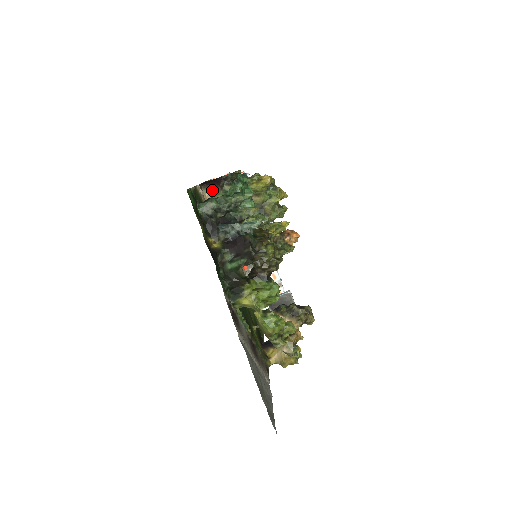
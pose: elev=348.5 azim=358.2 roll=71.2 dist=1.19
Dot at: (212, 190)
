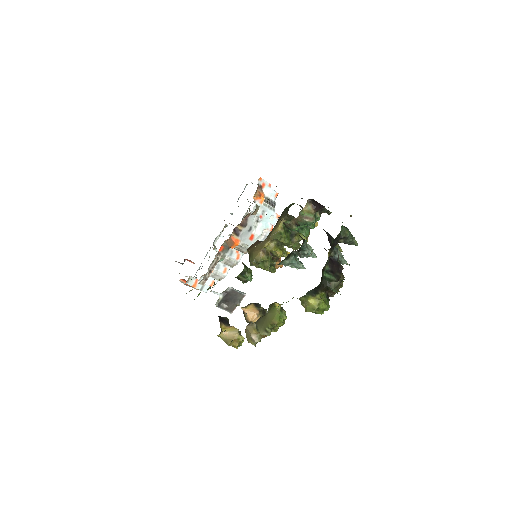
Dot at: (311, 207)
